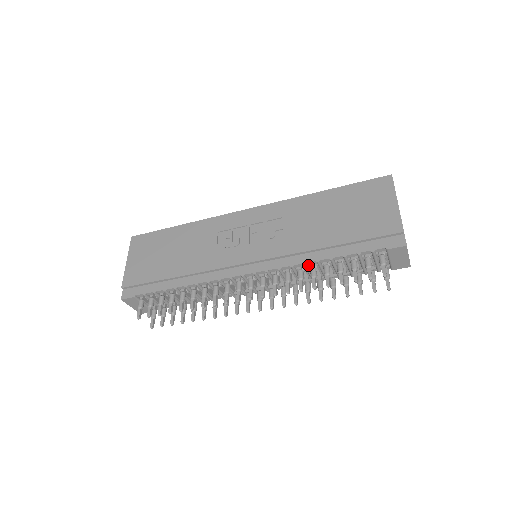
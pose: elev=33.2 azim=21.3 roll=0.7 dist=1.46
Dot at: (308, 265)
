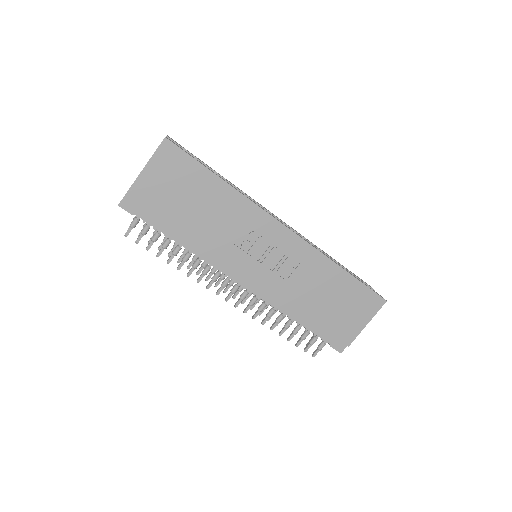
Dot at: occluded
